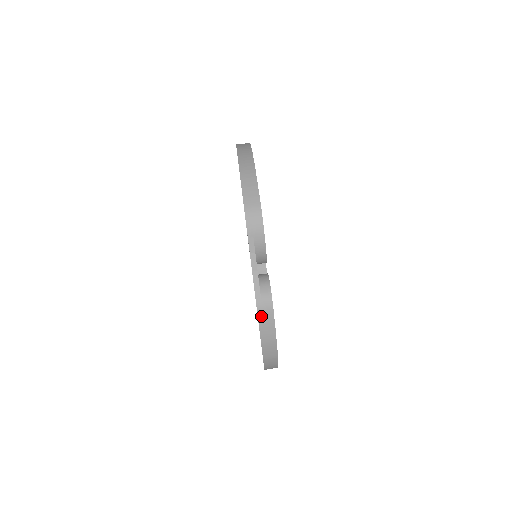
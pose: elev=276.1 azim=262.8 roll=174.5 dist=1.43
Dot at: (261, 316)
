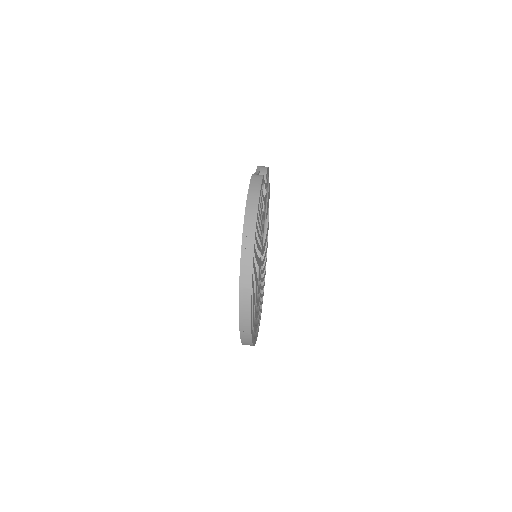
Dot at: (254, 177)
